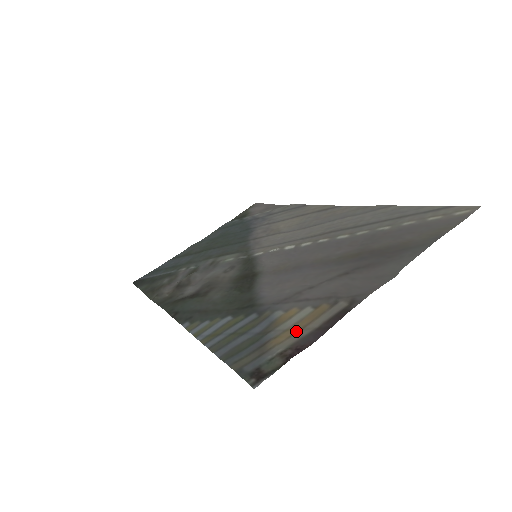
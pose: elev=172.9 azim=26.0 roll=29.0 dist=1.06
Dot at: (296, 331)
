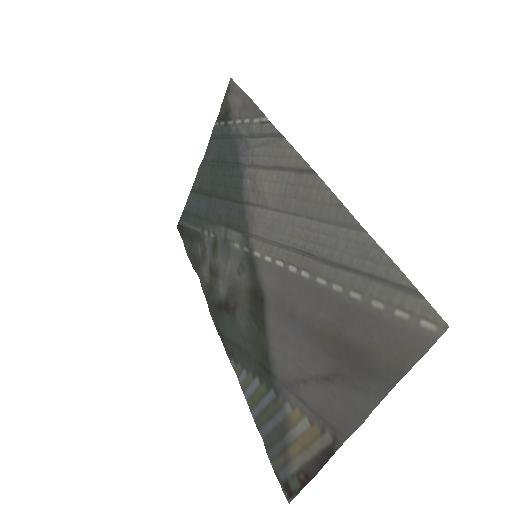
Dot at: (303, 448)
